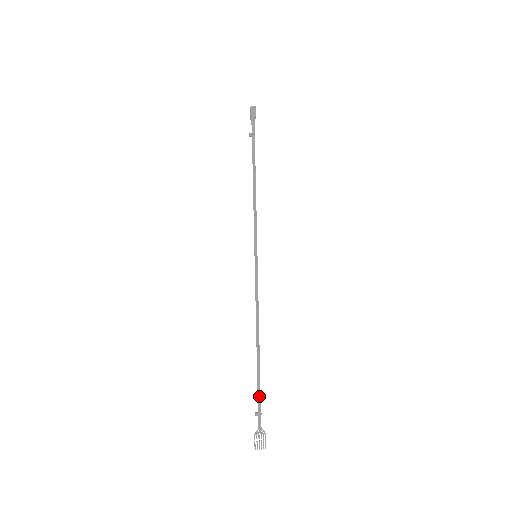
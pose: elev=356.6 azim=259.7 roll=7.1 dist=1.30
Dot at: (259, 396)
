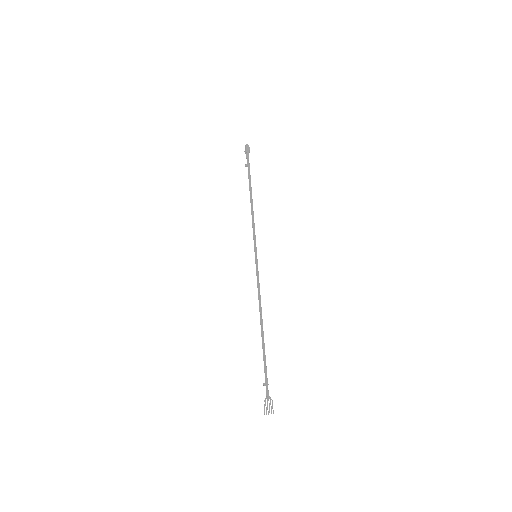
Dot at: (265, 369)
